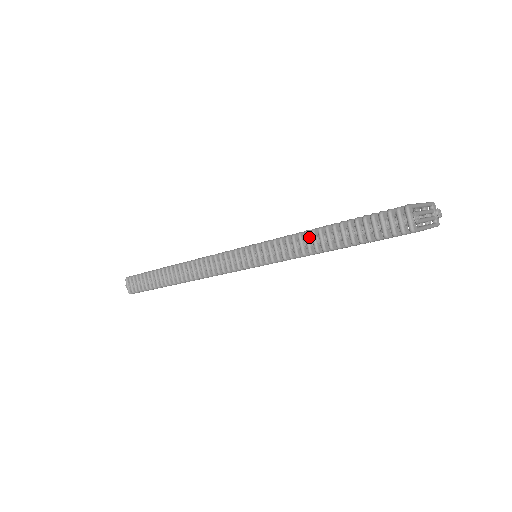
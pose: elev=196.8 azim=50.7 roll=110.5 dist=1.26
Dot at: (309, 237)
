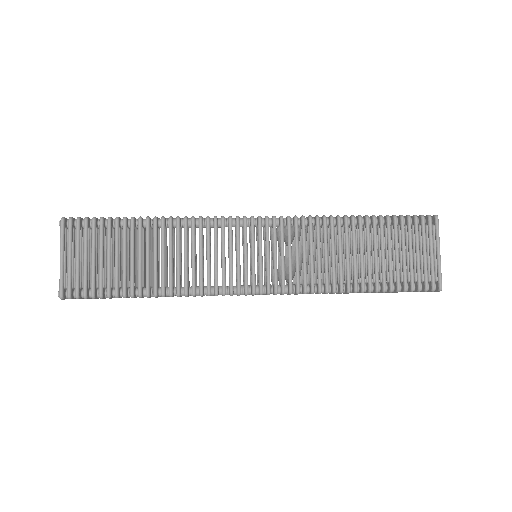
Dot at: (349, 291)
